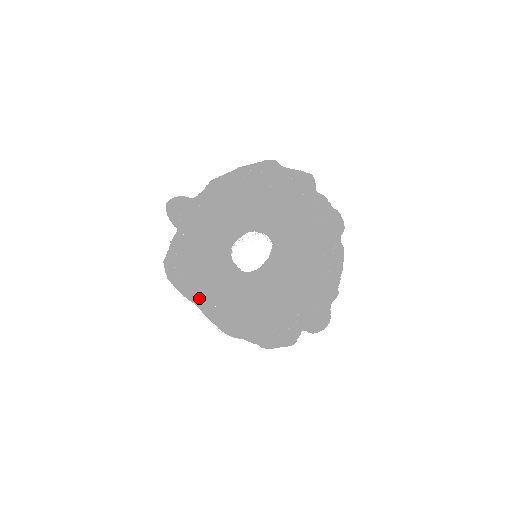
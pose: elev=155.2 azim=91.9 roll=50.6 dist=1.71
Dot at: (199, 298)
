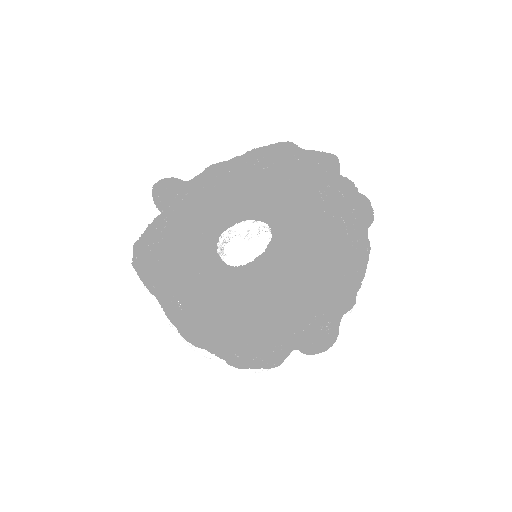
Dot at: (164, 291)
